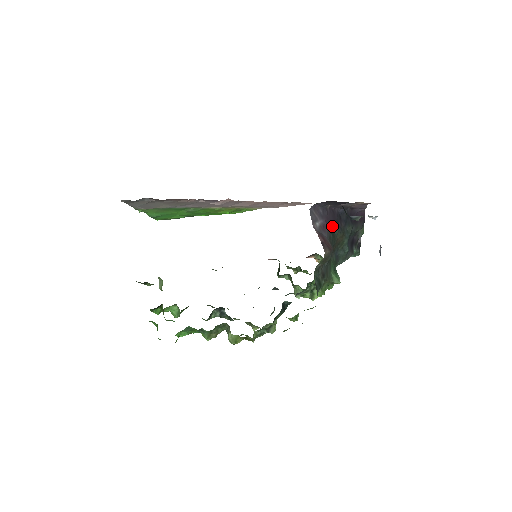
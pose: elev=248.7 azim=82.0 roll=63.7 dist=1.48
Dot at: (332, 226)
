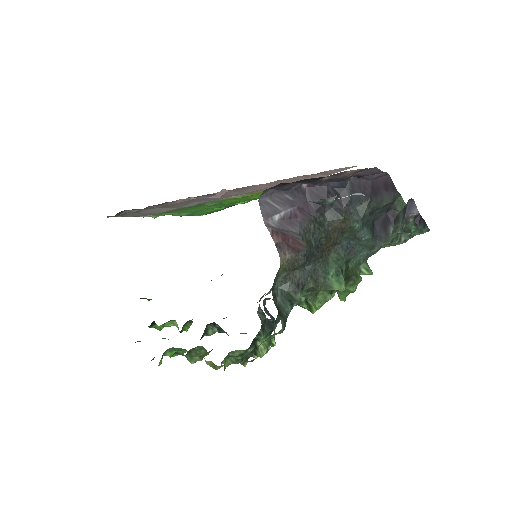
Dot at: (318, 211)
